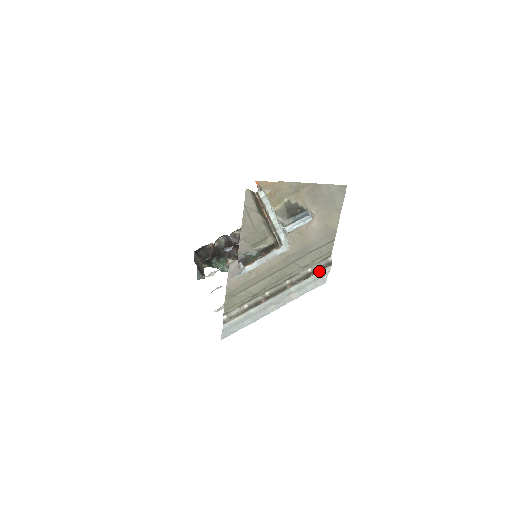
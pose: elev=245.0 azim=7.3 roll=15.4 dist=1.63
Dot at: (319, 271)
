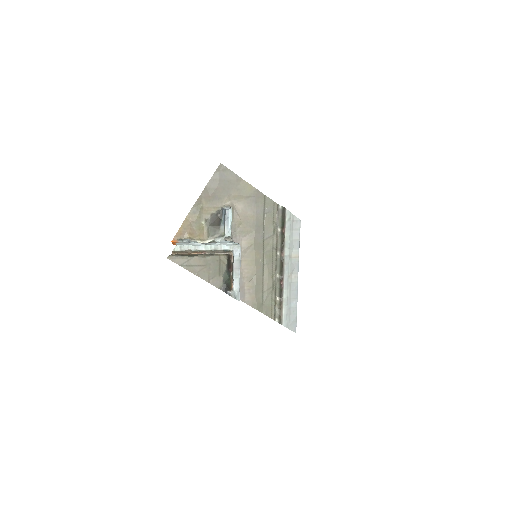
Dot at: (284, 223)
